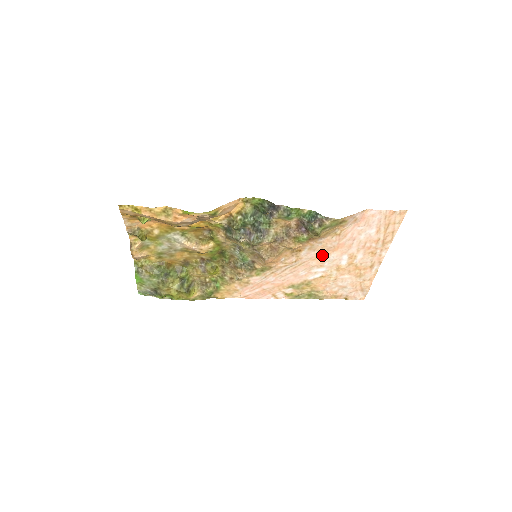
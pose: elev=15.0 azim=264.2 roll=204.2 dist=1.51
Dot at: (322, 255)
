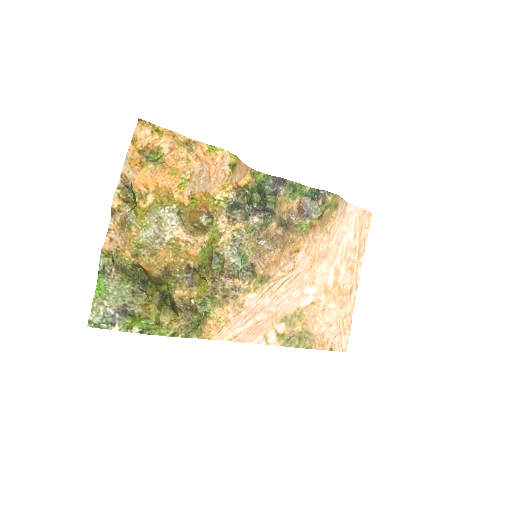
Dot at: (314, 265)
